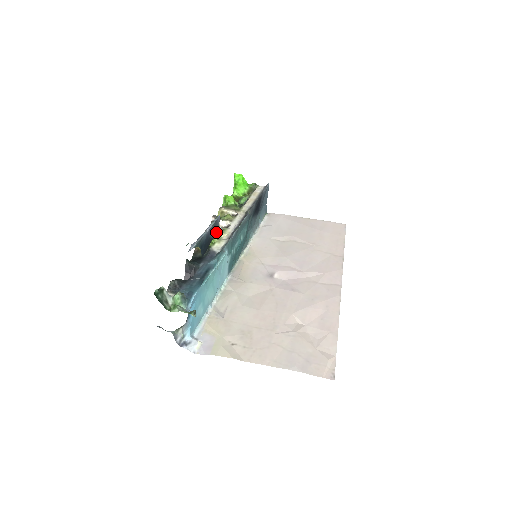
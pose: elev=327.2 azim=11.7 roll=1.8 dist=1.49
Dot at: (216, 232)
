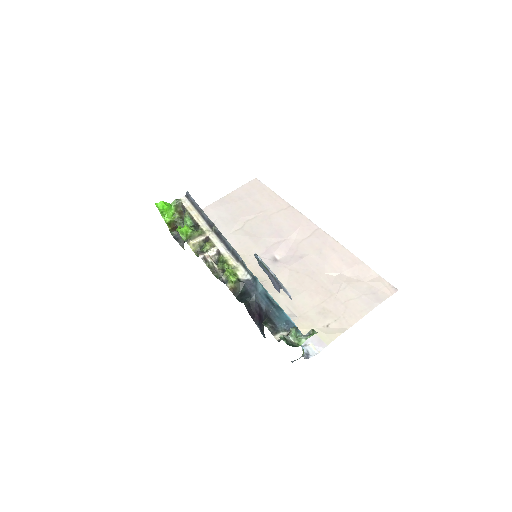
Dot at: (262, 267)
